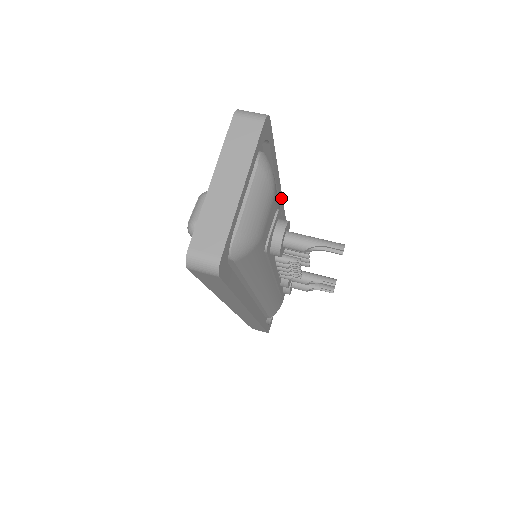
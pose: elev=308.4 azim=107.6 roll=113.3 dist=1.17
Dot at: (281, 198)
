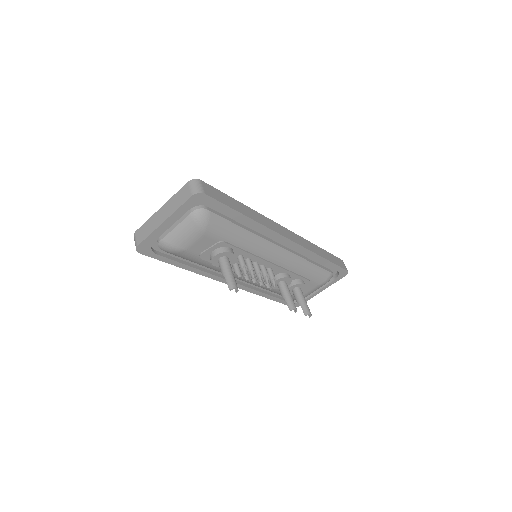
Dot at: (276, 234)
